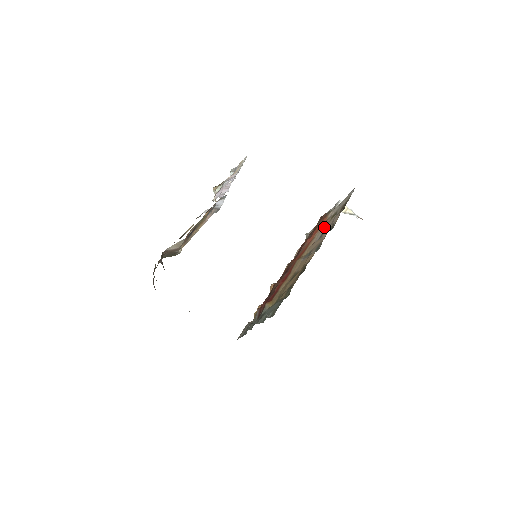
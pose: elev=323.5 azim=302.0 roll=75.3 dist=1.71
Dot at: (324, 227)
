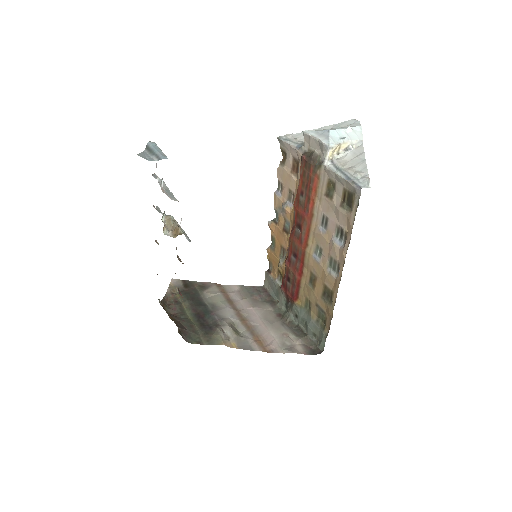
Dot at: (322, 203)
